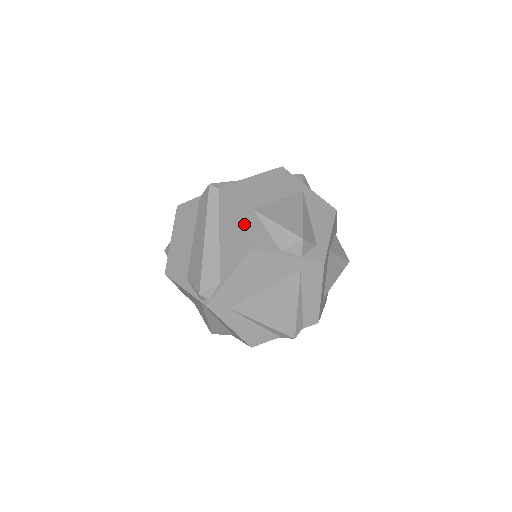
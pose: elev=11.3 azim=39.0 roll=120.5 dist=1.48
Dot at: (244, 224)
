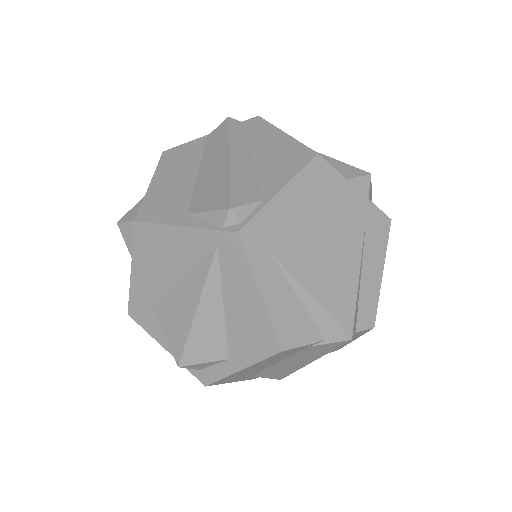
Dot at: (295, 139)
